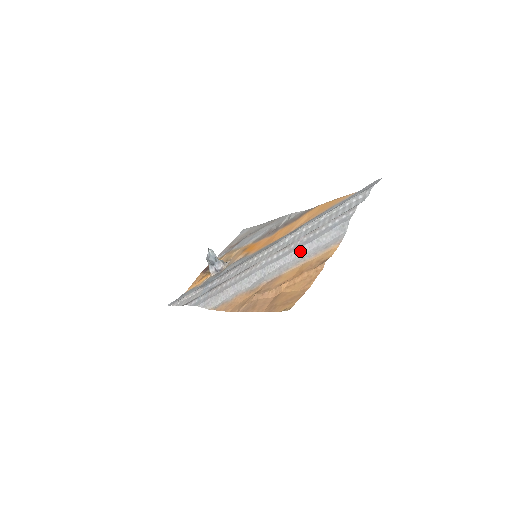
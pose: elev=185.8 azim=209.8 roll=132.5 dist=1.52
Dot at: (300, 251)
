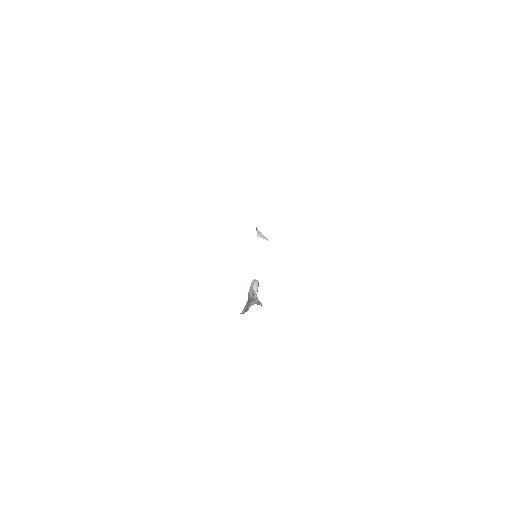
Dot at: occluded
